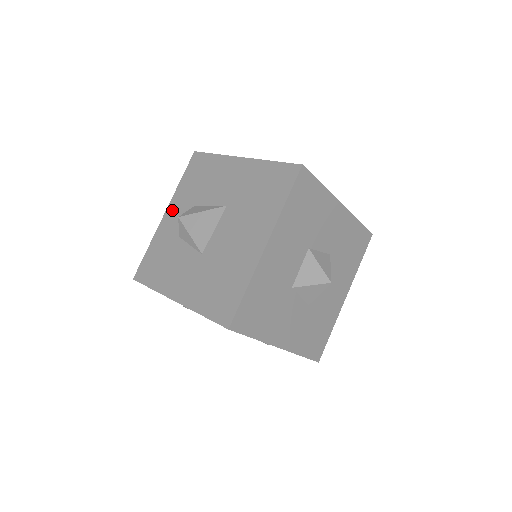
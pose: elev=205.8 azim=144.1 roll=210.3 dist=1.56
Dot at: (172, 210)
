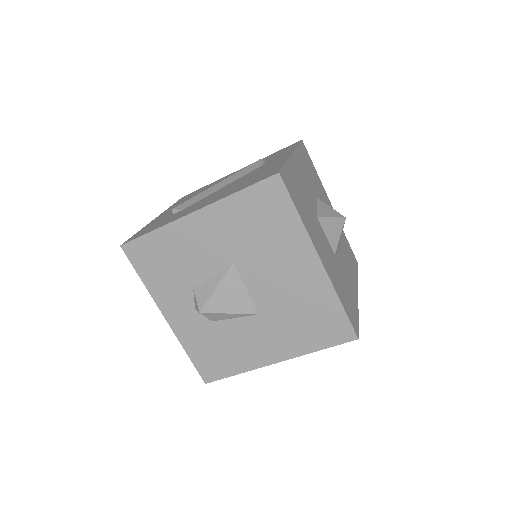
Dot at: (170, 309)
